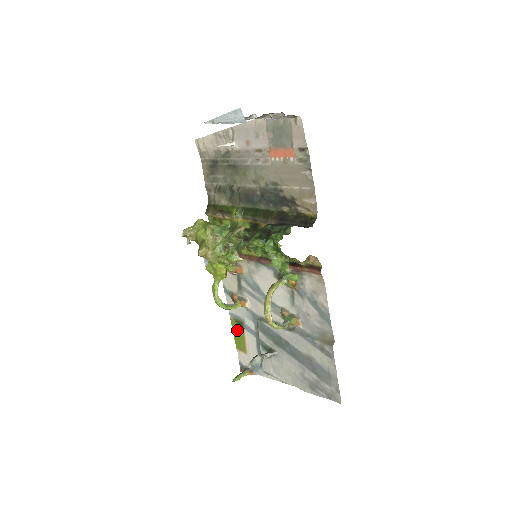
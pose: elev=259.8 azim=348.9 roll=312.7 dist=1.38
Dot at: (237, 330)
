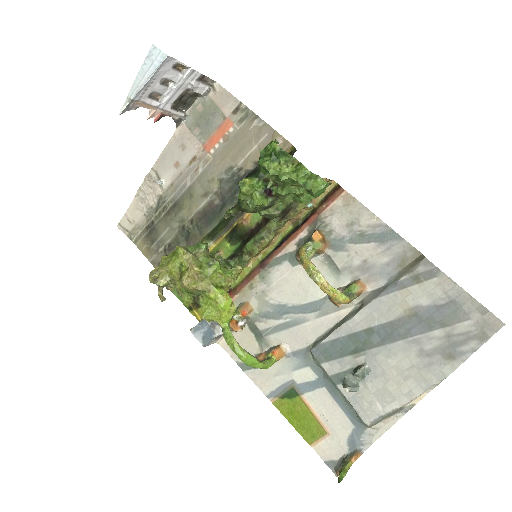
Dot at: (292, 411)
